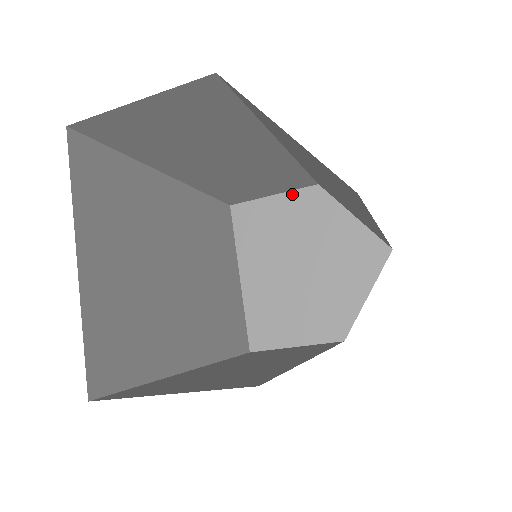
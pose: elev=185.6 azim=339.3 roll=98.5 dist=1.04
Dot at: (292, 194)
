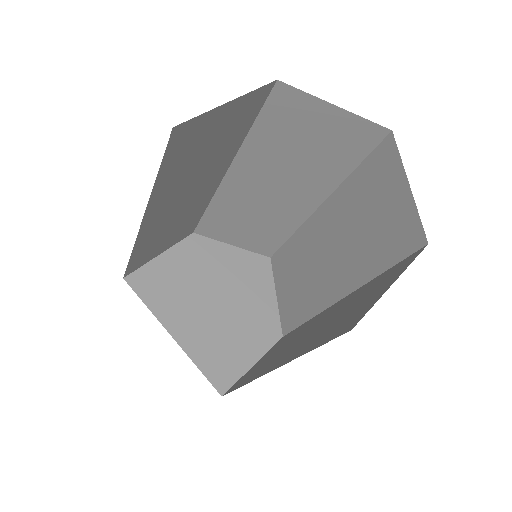
Dot at: (177, 247)
